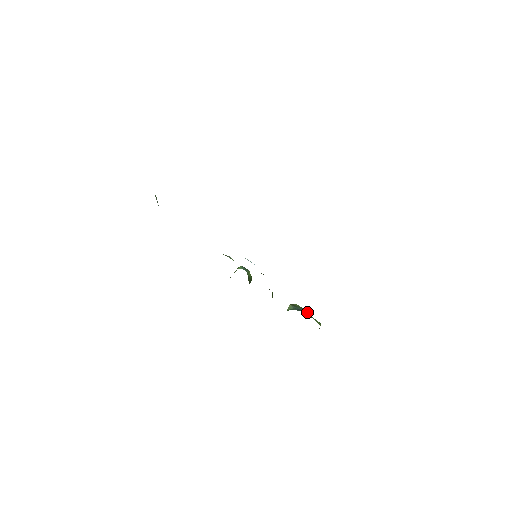
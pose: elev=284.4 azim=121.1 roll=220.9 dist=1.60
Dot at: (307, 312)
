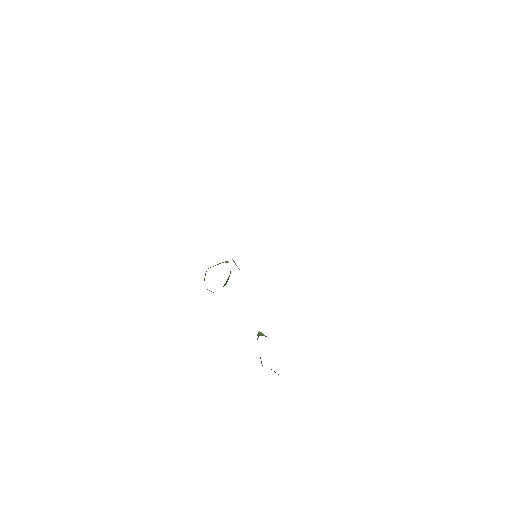
Dot at: occluded
